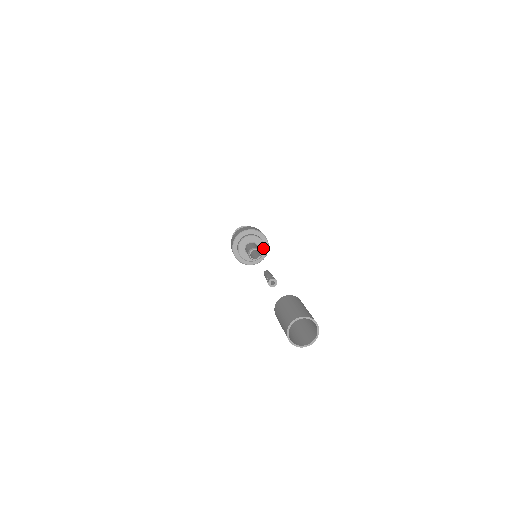
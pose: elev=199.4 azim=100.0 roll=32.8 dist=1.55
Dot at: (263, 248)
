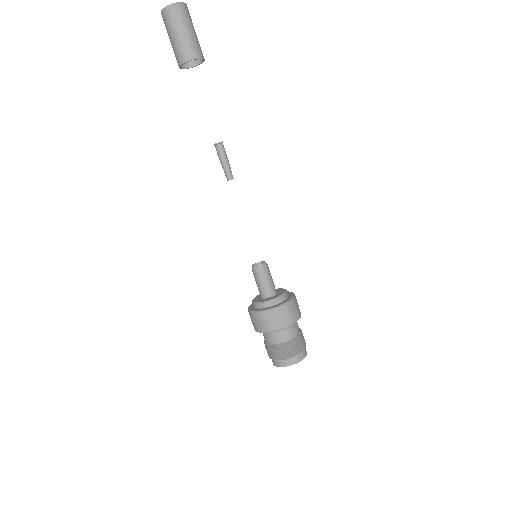
Dot at: (284, 290)
